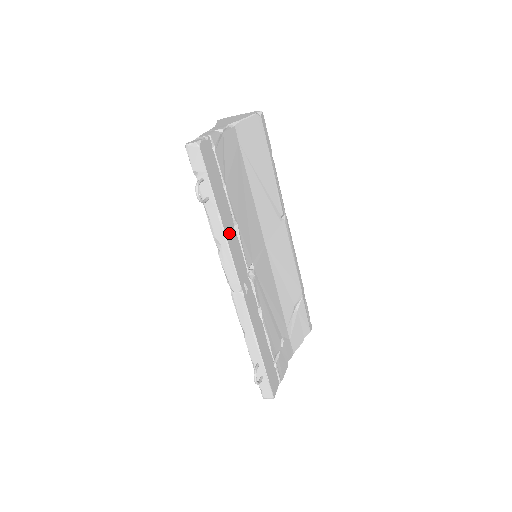
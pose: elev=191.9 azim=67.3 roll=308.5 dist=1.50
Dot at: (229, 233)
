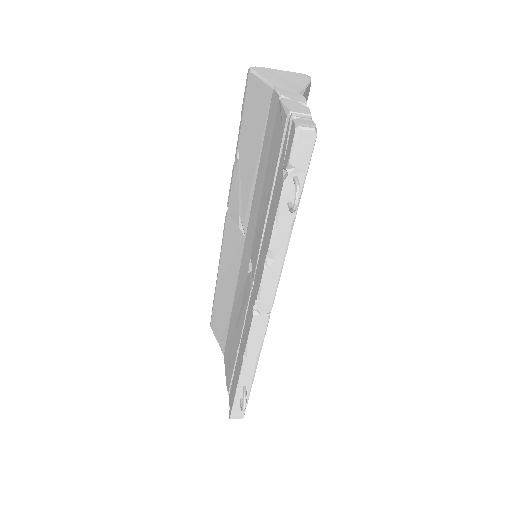
Dot at: occluded
